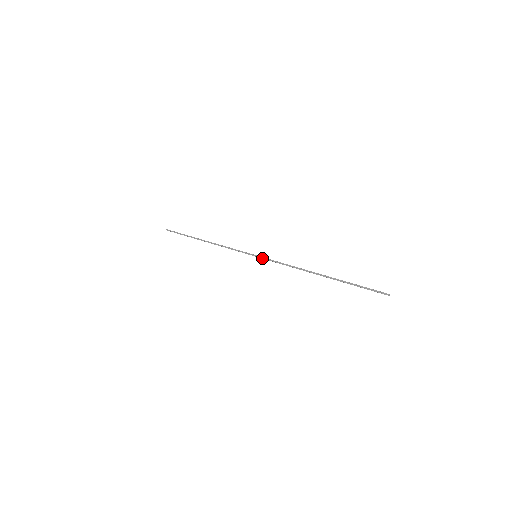
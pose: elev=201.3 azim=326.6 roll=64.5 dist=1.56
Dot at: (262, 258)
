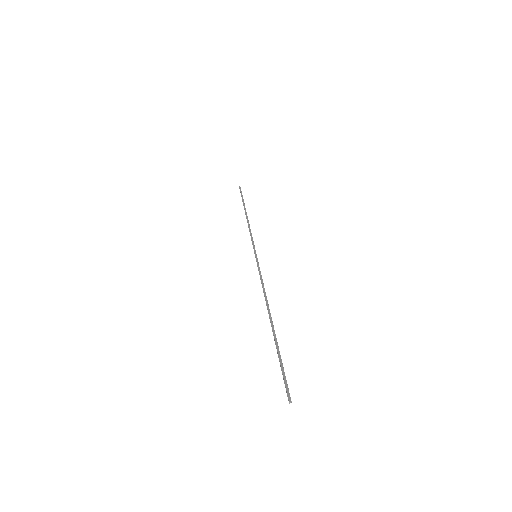
Dot at: (257, 261)
